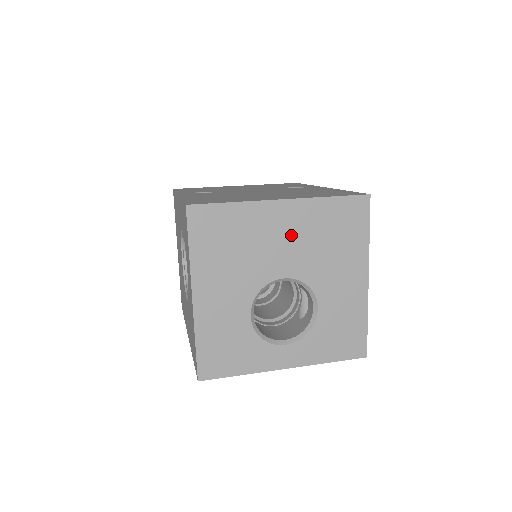
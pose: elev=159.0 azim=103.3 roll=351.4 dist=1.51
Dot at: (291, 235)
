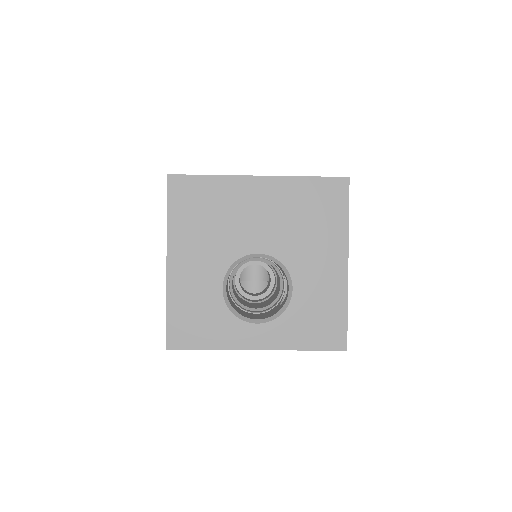
Dot at: (266, 211)
